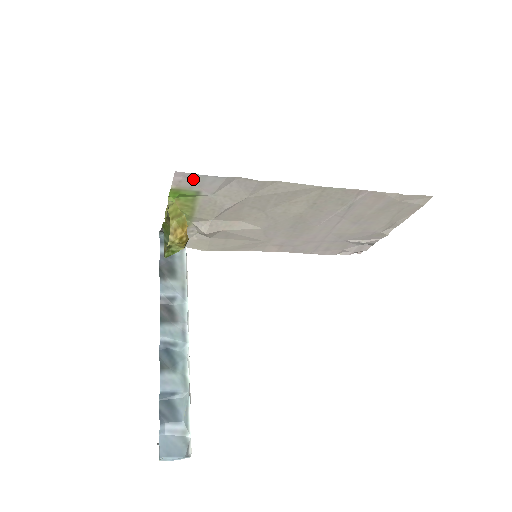
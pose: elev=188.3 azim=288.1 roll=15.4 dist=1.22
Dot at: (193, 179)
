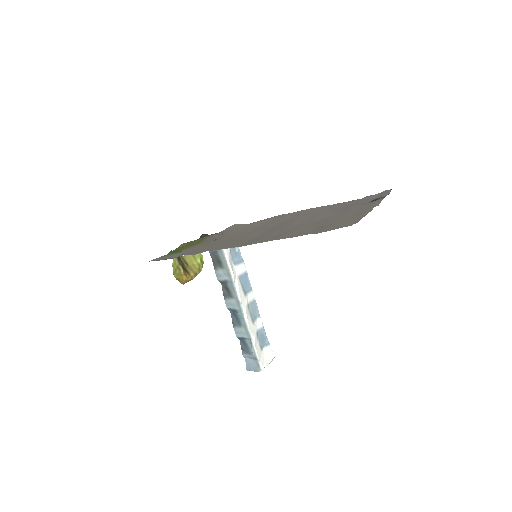
Dot at: (163, 258)
